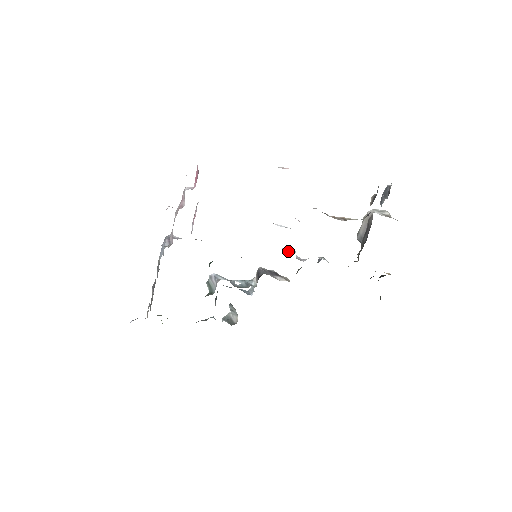
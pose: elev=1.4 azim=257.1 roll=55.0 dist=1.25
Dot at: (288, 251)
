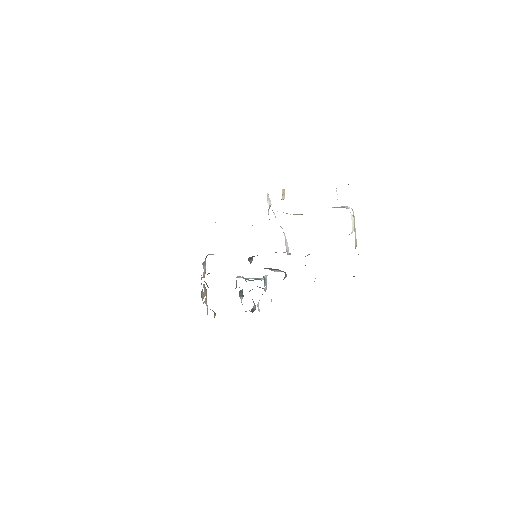
Dot at: occluded
